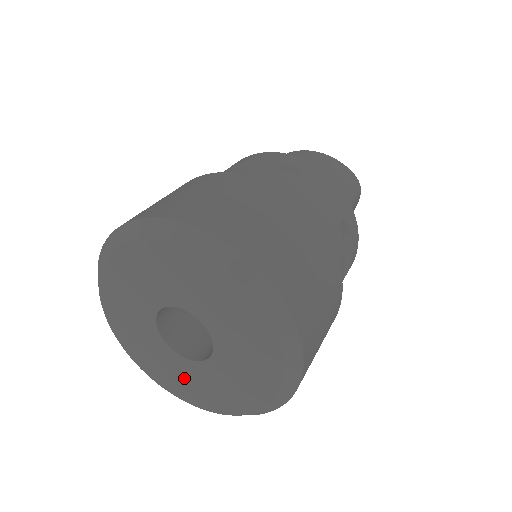
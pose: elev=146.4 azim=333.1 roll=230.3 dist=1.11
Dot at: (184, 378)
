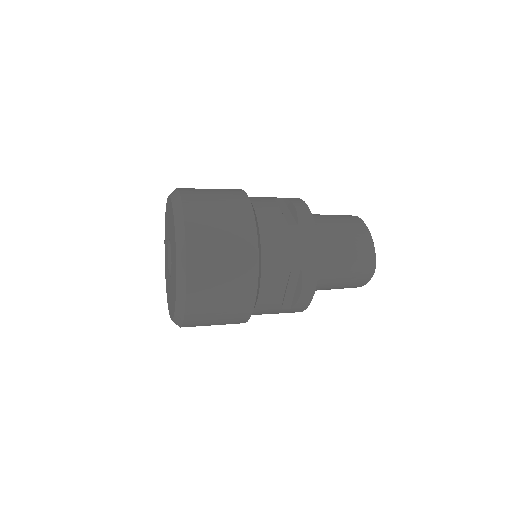
Dot at: occluded
